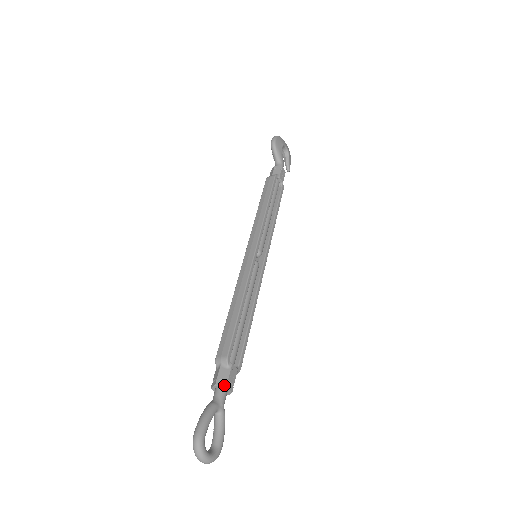
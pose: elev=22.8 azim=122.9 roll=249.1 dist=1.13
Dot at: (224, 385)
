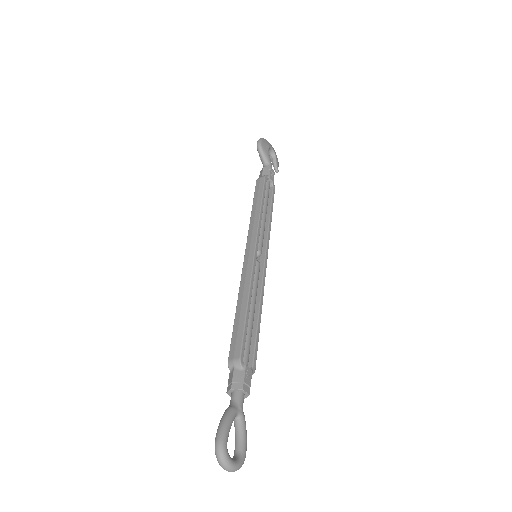
Dot at: (240, 387)
